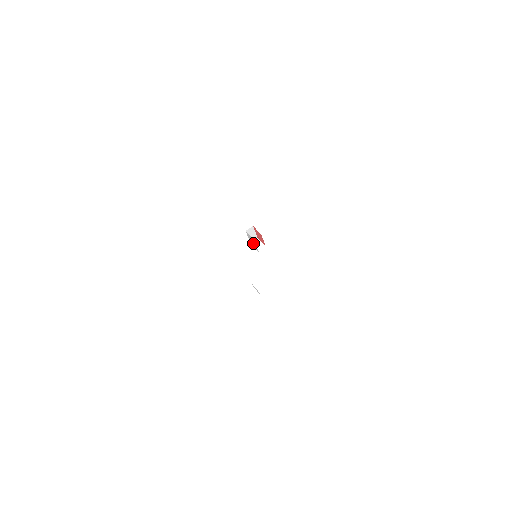
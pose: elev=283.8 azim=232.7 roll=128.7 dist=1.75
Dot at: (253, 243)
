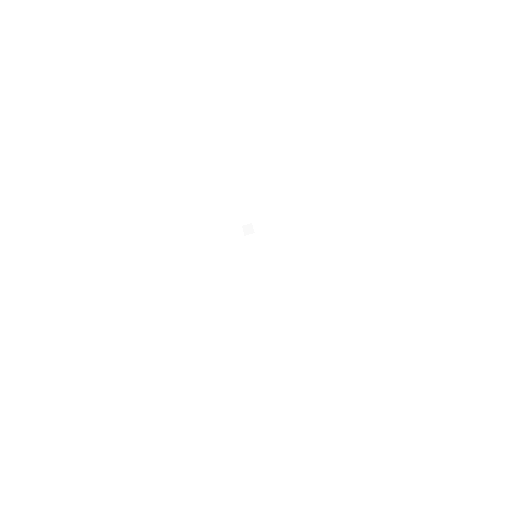
Dot at: occluded
